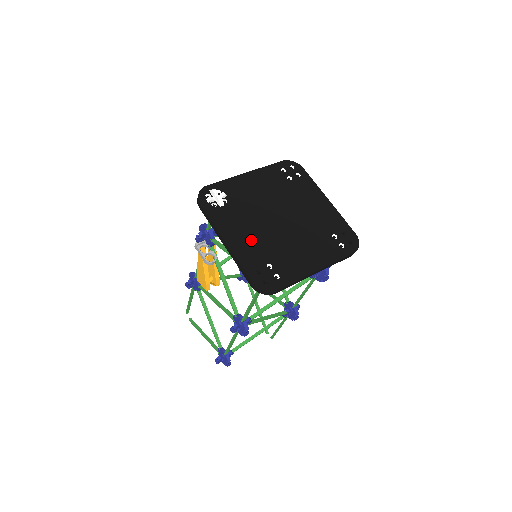
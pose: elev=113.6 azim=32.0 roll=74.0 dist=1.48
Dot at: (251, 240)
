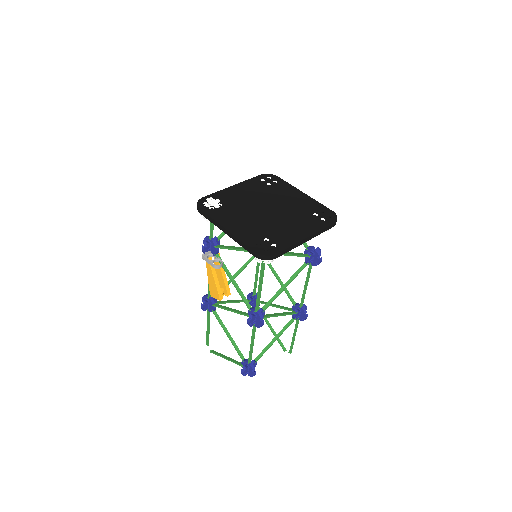
Dot at: (247, 225)
